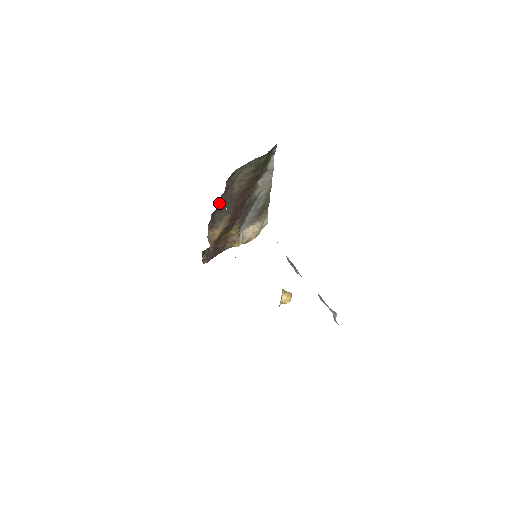
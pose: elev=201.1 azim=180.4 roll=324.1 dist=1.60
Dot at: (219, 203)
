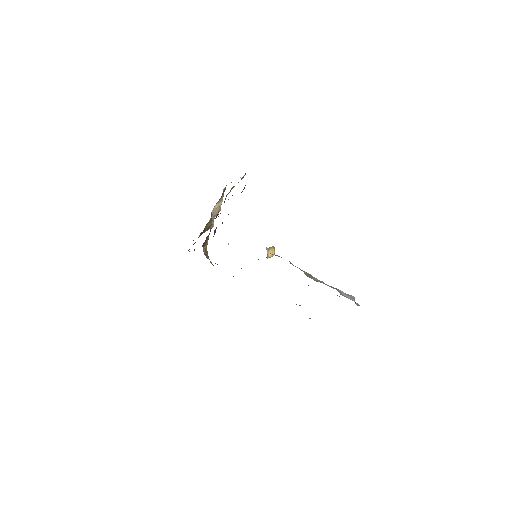
Dot at: (214, 234)
